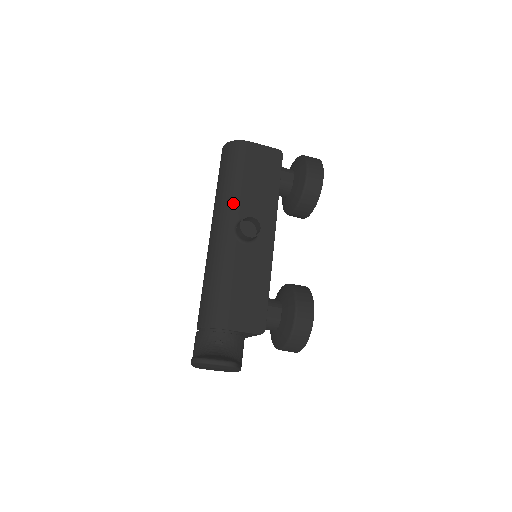
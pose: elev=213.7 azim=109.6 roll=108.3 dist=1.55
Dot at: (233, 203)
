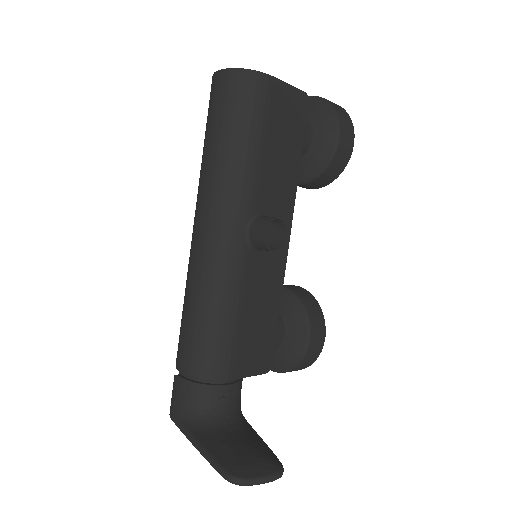
Dot at: (245, 187)
